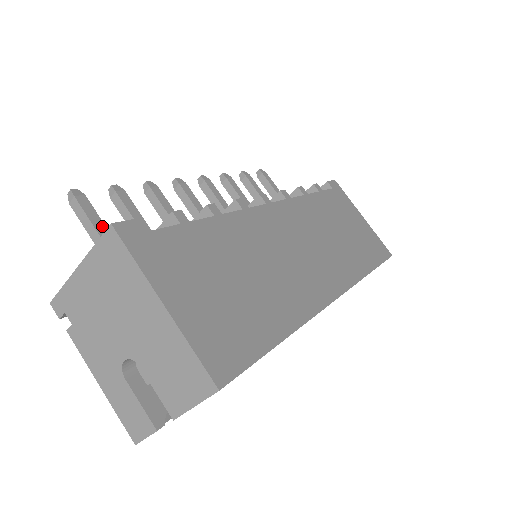
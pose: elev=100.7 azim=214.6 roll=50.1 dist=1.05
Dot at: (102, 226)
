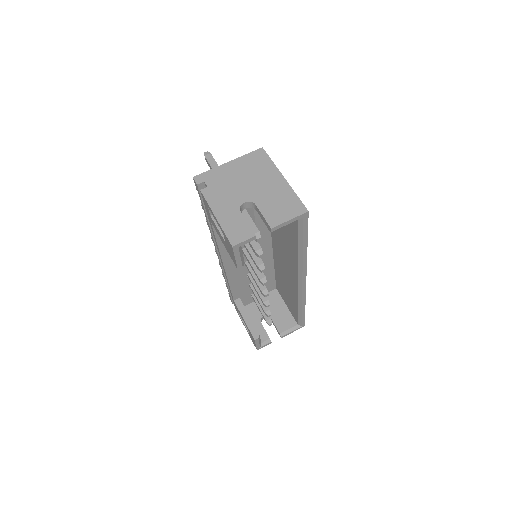
Dot at: occluded
